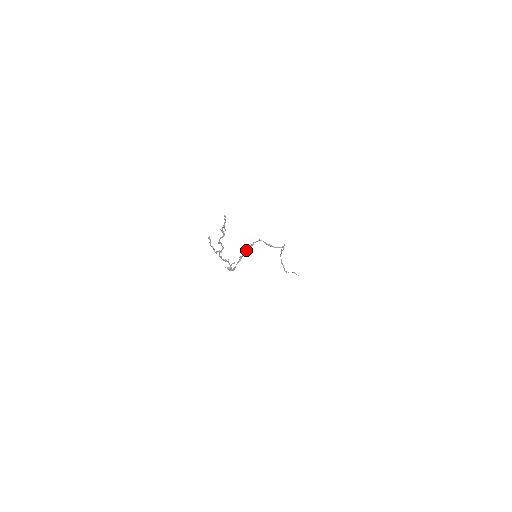
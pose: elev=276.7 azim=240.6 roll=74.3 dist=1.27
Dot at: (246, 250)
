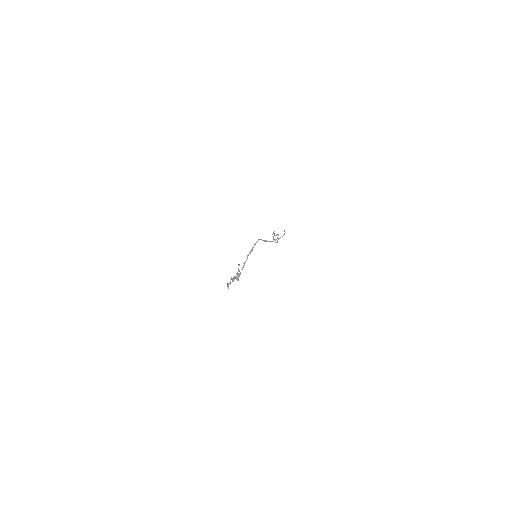
Dot at: (248, 255)
